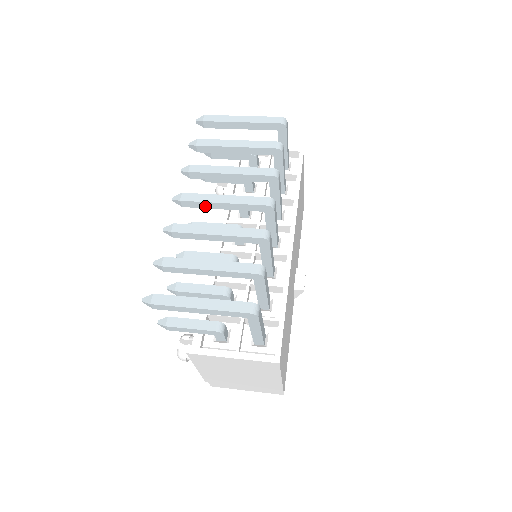
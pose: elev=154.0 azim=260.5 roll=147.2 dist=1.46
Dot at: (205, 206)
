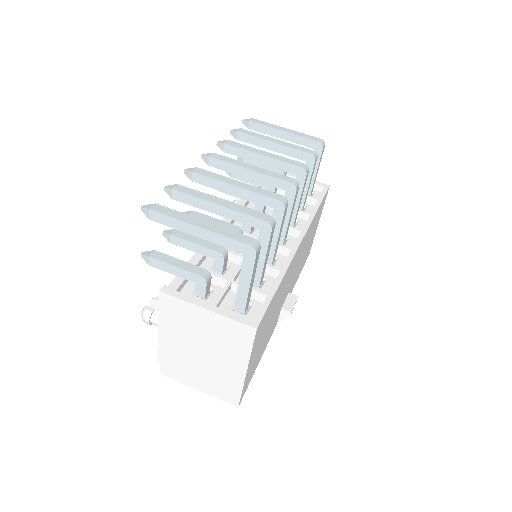
Dot at: (231, 169)
